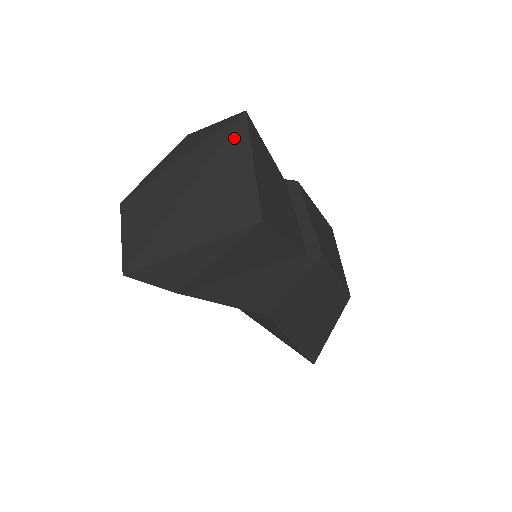
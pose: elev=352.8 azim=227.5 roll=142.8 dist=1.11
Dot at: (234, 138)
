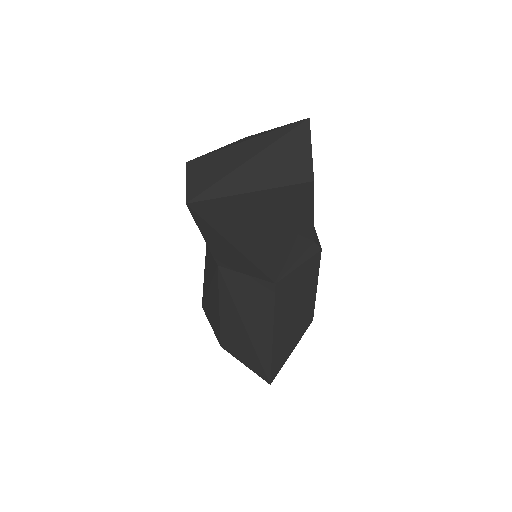
Dot at: (299, 130)
